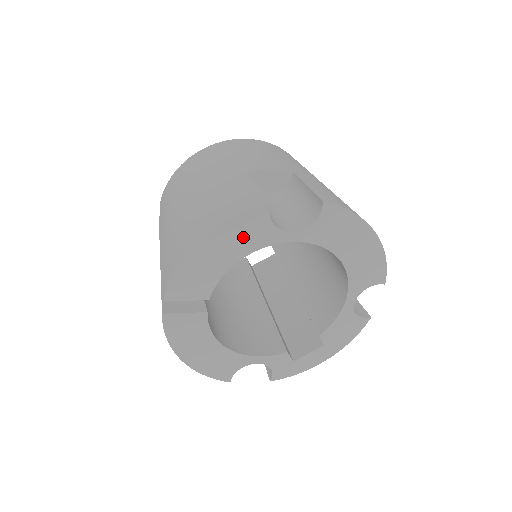
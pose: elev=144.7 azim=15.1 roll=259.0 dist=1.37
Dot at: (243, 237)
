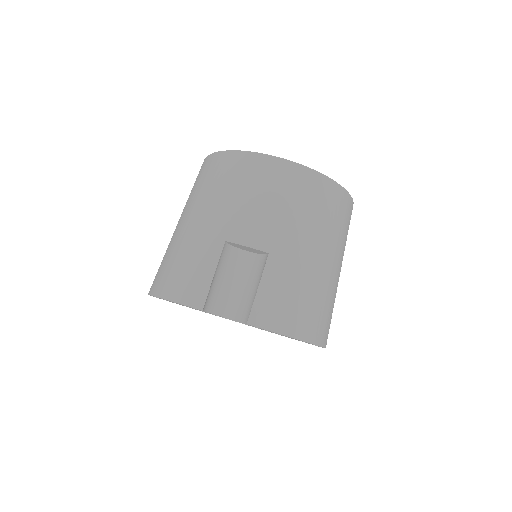
Dot at: (190, 307)
